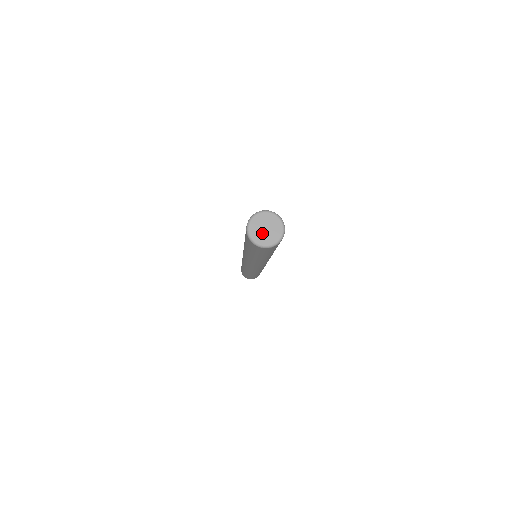
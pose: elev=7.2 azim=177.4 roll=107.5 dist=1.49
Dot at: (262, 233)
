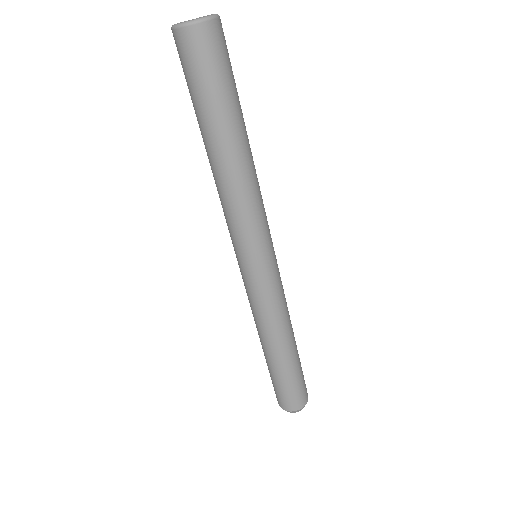
Dot at: occluded
